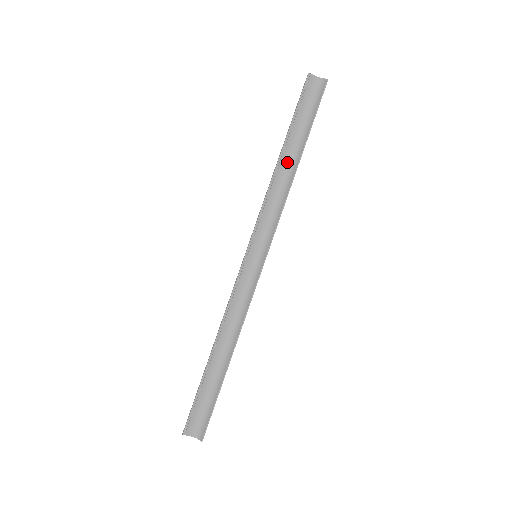
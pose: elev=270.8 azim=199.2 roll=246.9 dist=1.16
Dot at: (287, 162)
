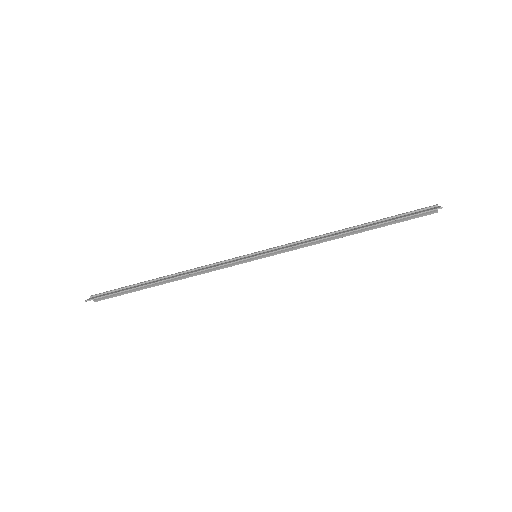
Dot at: occluded
